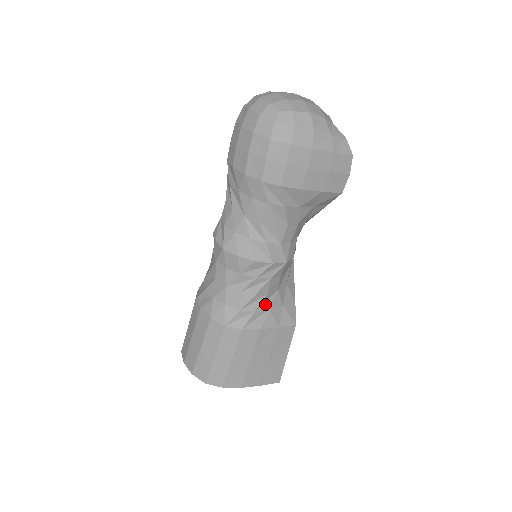
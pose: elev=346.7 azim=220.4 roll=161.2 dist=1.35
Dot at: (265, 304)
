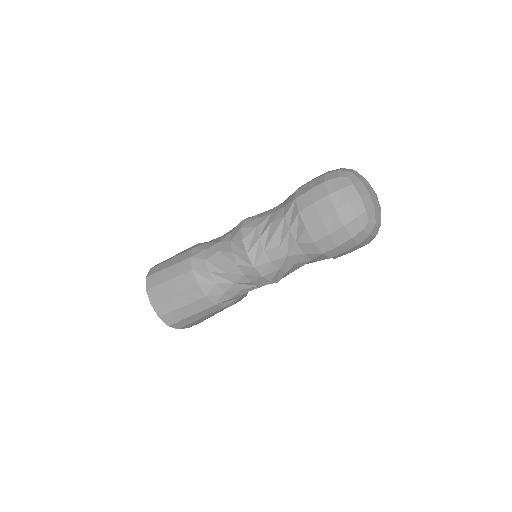
Dot at: occluded
